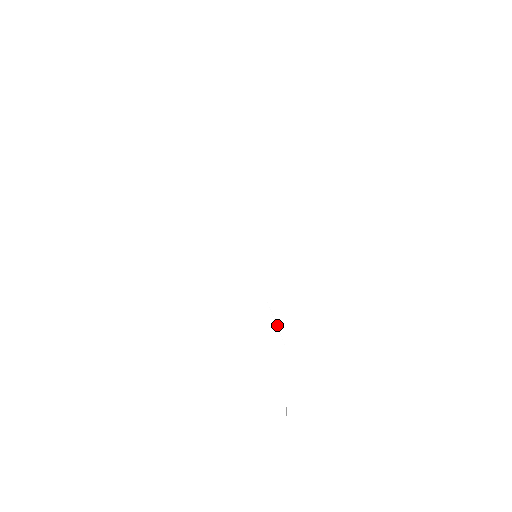
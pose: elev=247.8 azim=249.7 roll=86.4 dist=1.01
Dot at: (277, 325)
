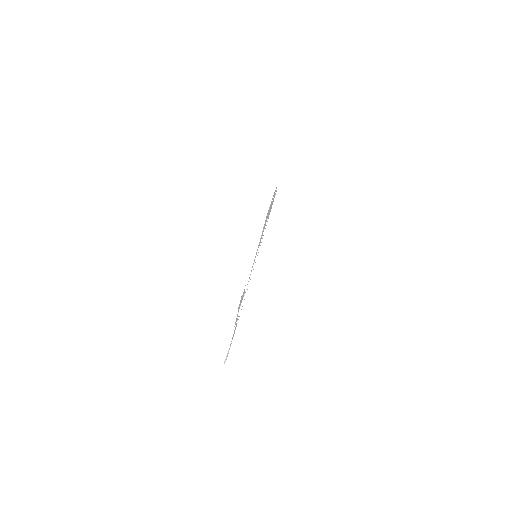
Dot at: occluded
